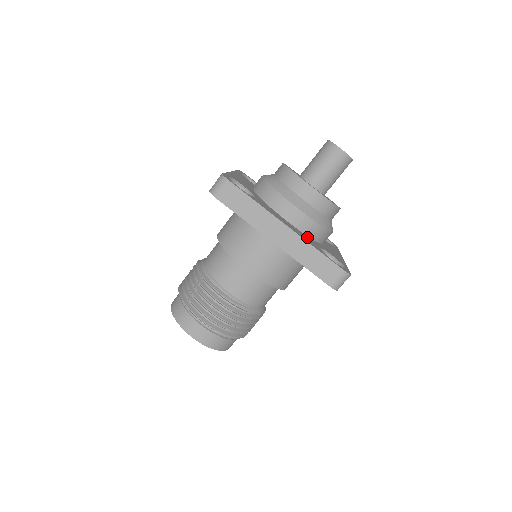
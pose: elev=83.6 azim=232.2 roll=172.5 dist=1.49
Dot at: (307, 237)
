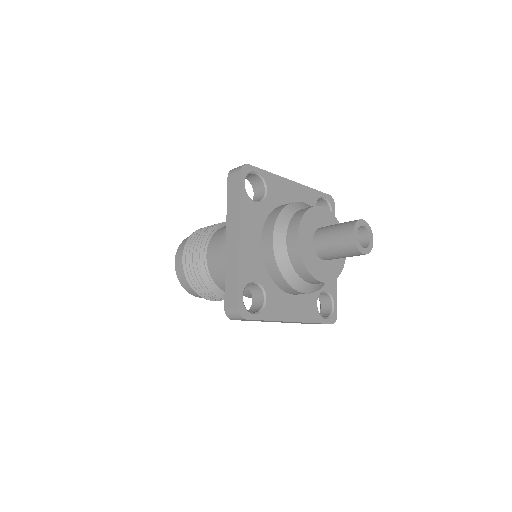
Dot at: (259, 266)
